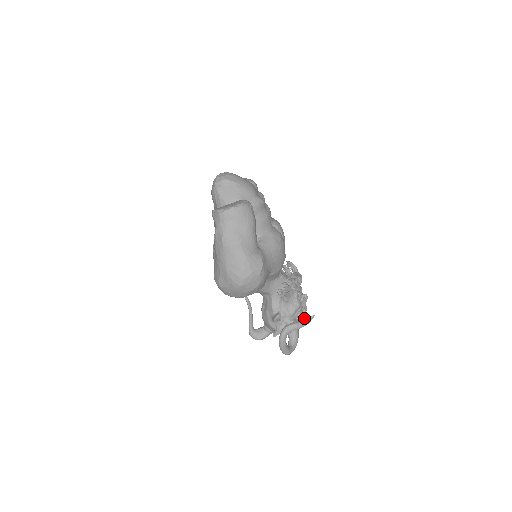
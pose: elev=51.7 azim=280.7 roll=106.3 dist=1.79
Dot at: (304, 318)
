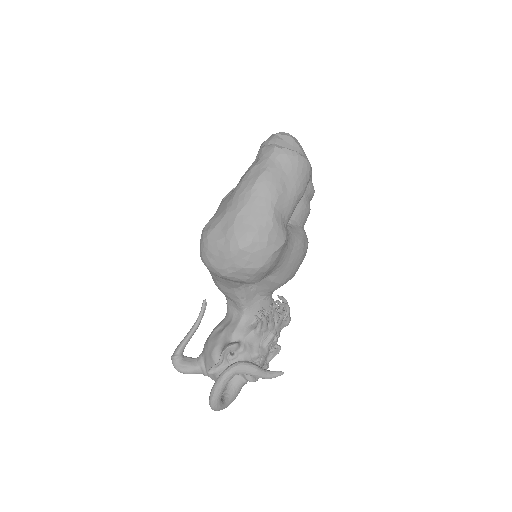
Dot at: occluded
